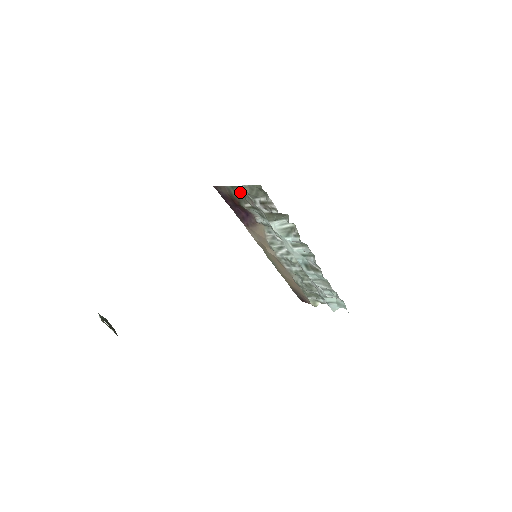
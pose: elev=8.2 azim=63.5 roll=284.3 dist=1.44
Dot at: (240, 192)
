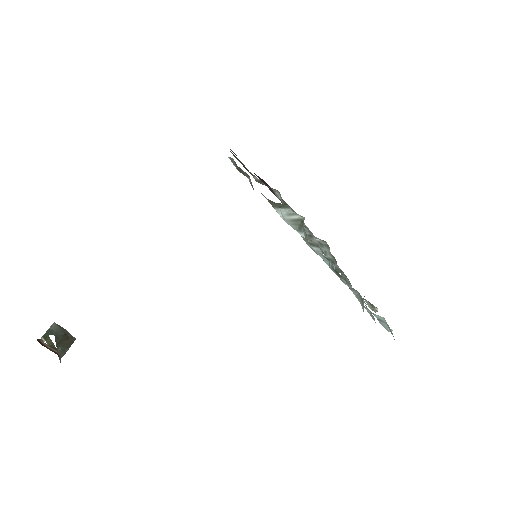
Dot at: (240, 161)
